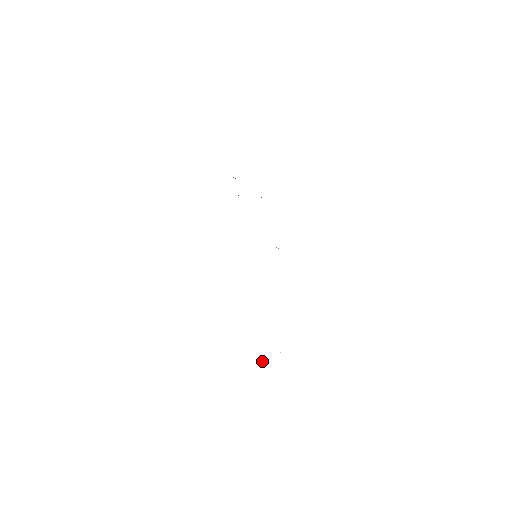
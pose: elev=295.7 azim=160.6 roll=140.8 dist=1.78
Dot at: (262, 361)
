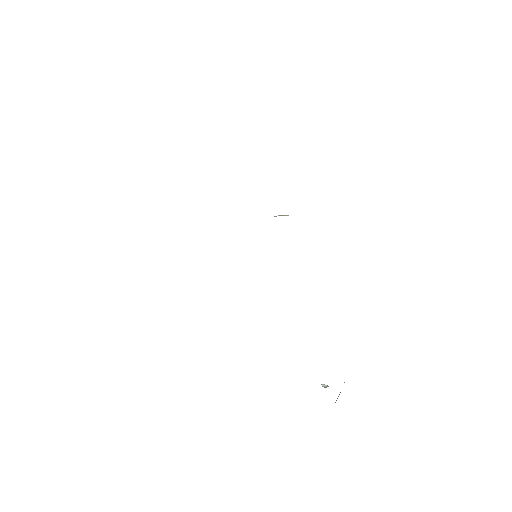
Dot at: (327, 386)
